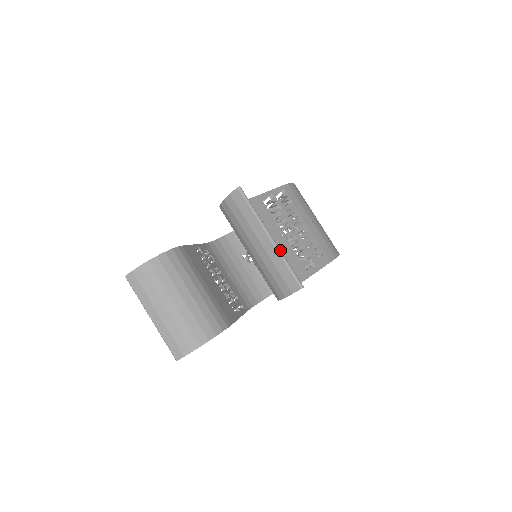
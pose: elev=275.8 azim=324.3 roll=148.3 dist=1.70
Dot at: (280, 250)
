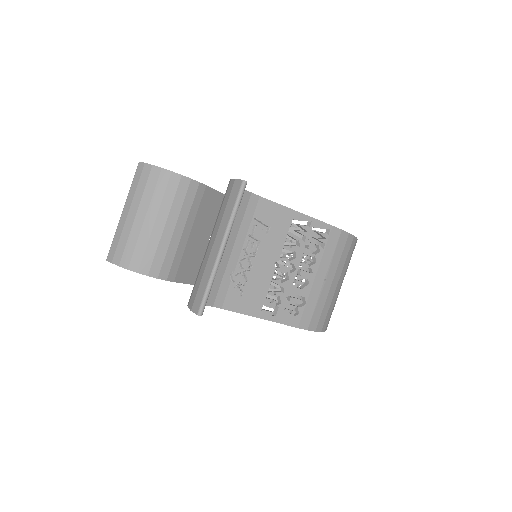
Dot at: (217, 267)
